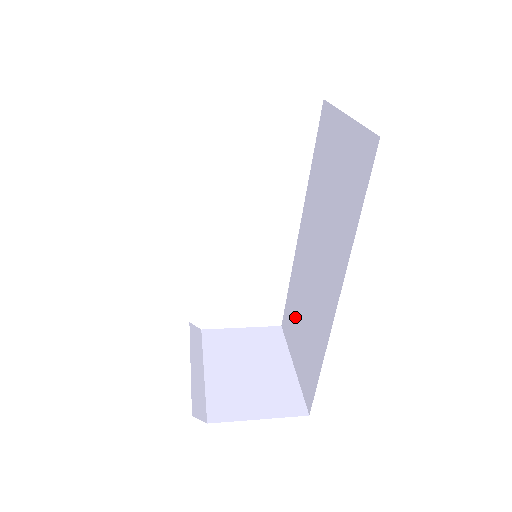
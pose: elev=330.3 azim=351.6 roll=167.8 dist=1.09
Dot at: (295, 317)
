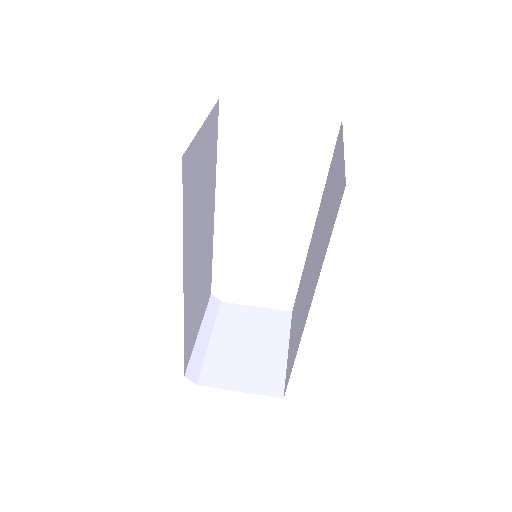
Dot at: (296, 310)
